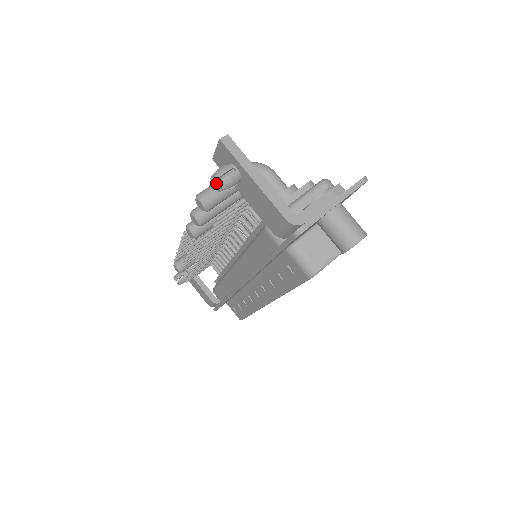
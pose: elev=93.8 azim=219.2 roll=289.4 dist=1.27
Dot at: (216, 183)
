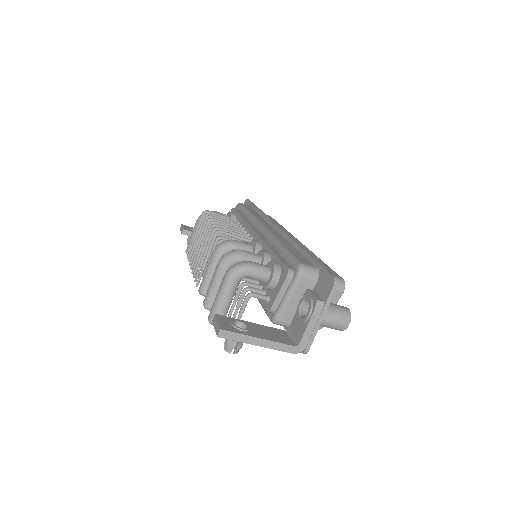
Dot at: occluded
